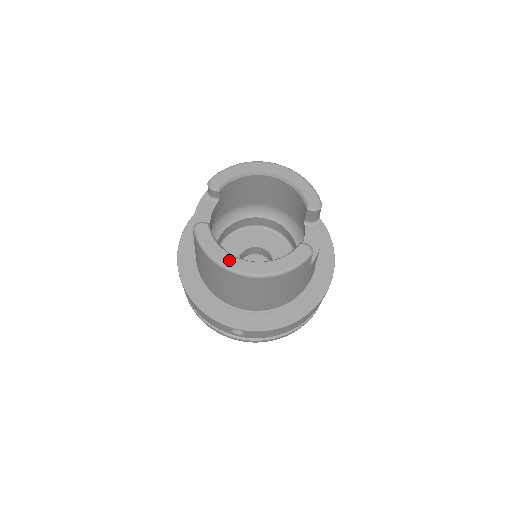
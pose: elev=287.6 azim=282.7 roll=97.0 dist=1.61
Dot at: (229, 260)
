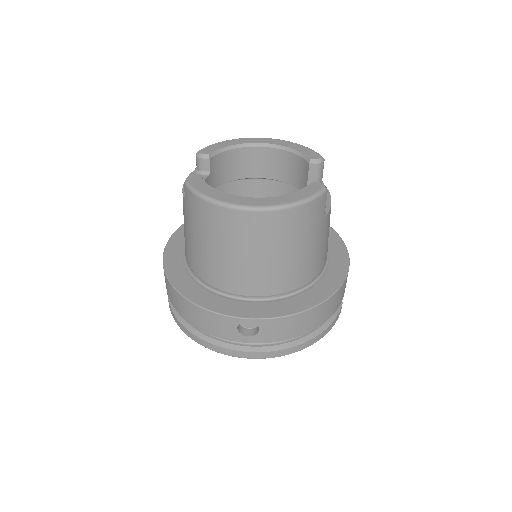
Dot at: (231, 198)
